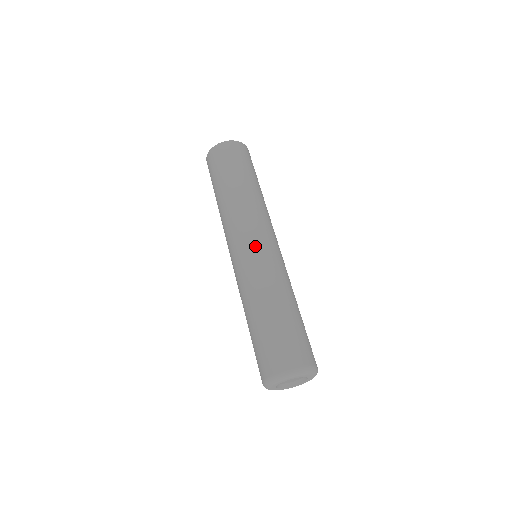
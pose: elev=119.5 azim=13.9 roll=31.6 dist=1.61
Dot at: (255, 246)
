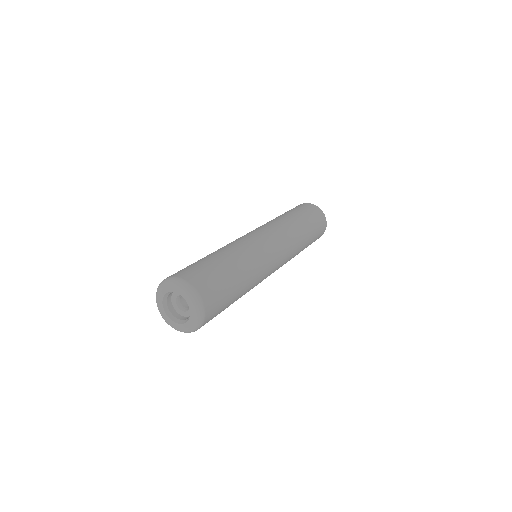
Dot at: (271, 245)
